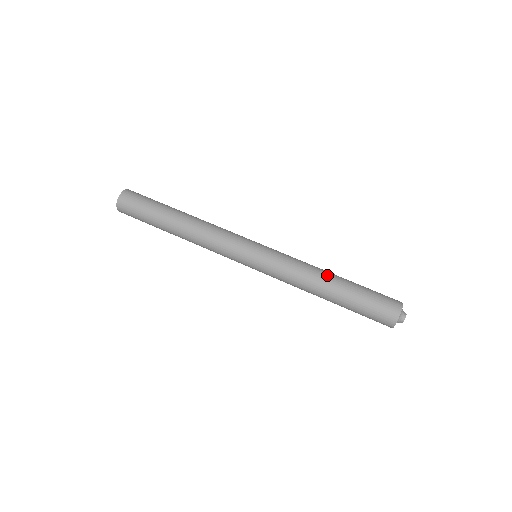
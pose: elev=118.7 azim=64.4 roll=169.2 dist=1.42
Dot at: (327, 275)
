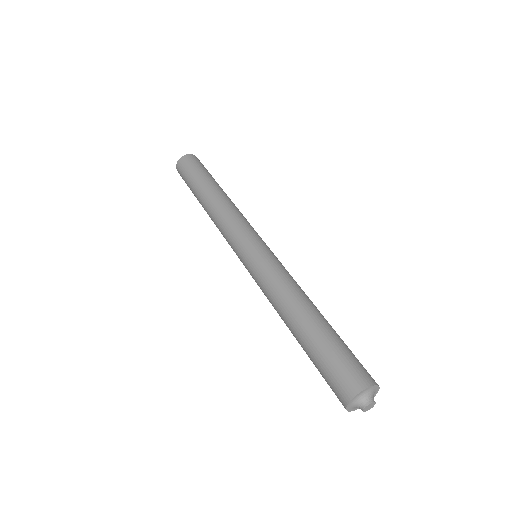
Dot at: (295, 310)
